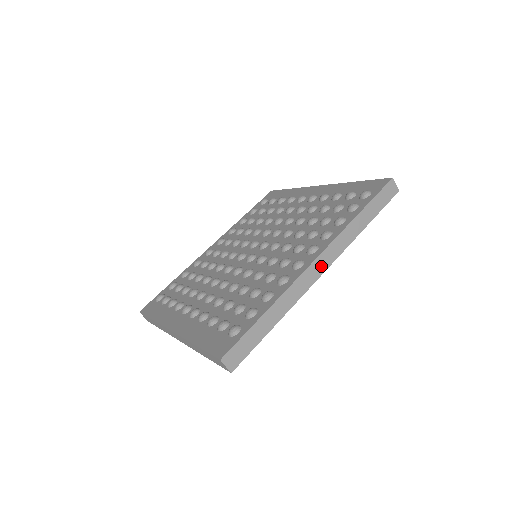
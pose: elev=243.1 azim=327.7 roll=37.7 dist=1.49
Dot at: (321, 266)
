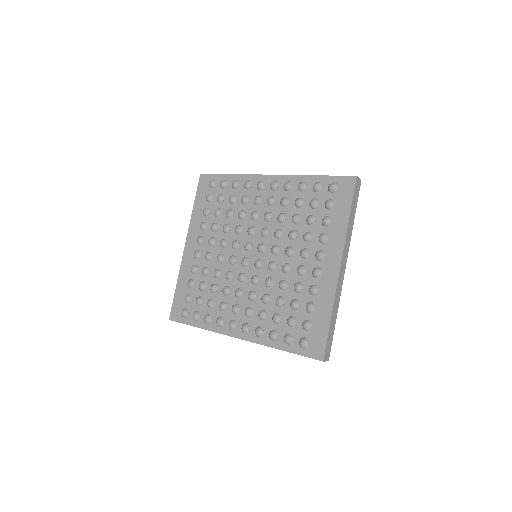
Dot at: occluded
